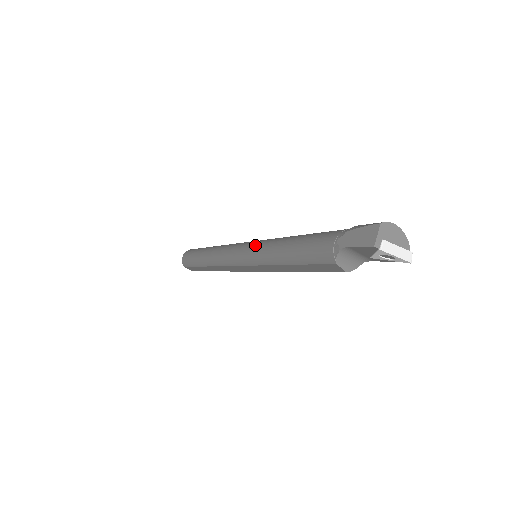
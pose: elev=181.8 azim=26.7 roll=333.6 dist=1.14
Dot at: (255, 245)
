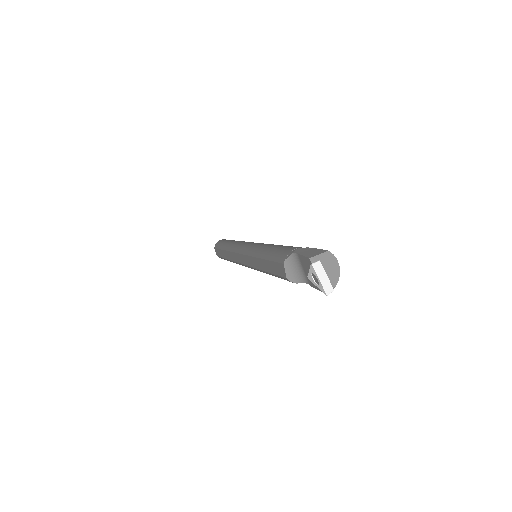
Dot at: (260, 243)
